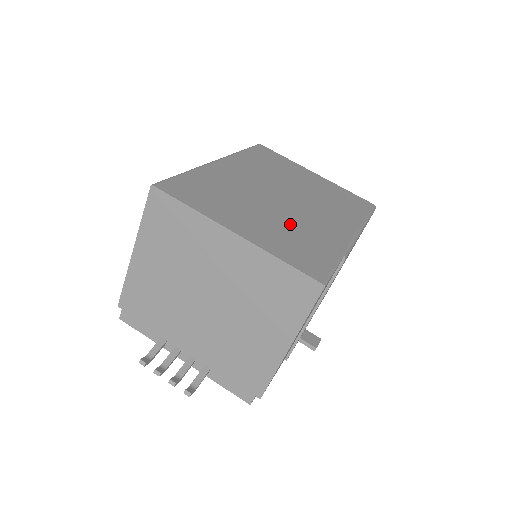
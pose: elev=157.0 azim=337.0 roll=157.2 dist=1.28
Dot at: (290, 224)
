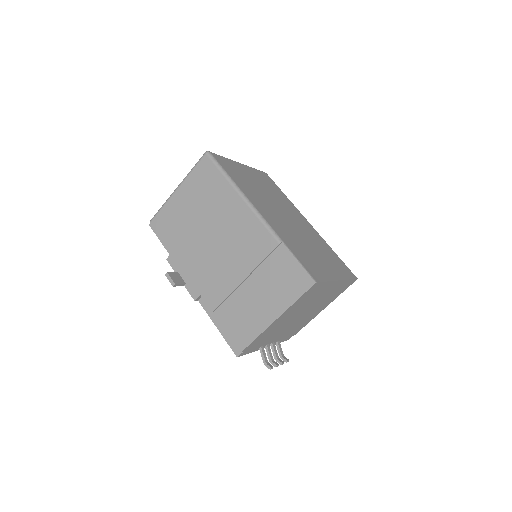
Dot at: (317, 245)
